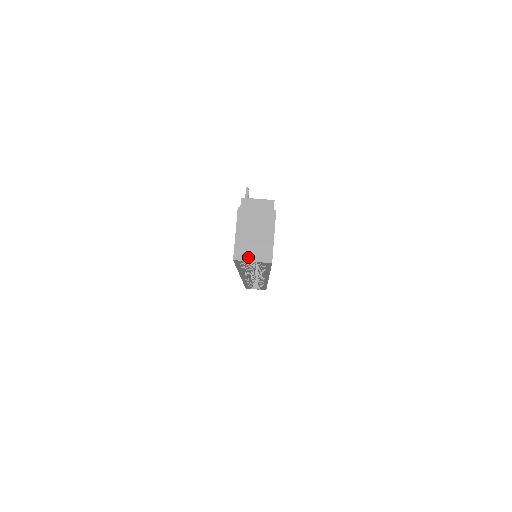
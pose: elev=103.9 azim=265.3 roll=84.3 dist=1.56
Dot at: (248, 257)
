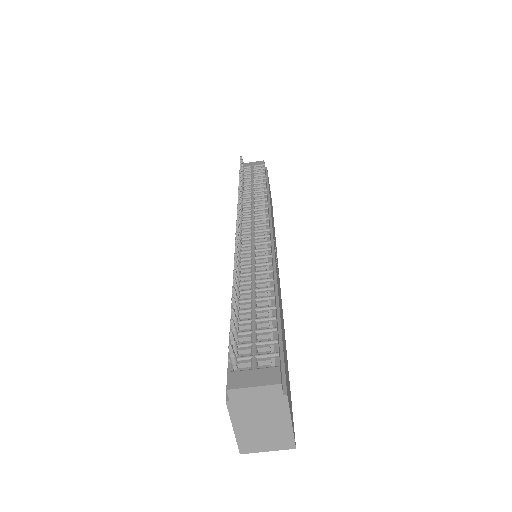
Dot at: (260, 449)
